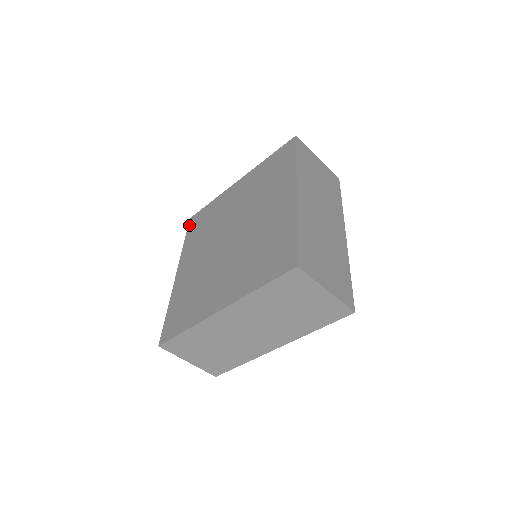
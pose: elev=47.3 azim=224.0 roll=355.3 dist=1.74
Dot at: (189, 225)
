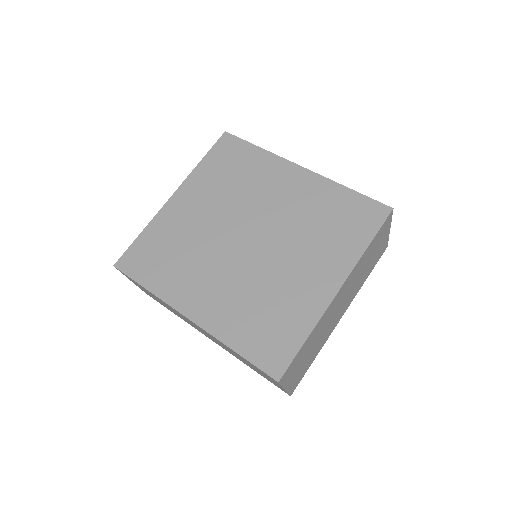
Dot at: (126, 271)
